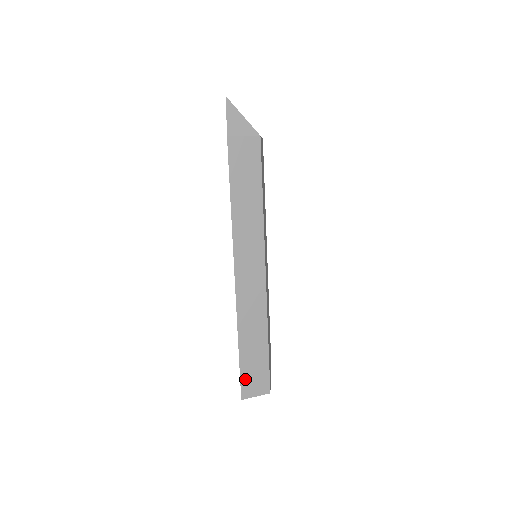
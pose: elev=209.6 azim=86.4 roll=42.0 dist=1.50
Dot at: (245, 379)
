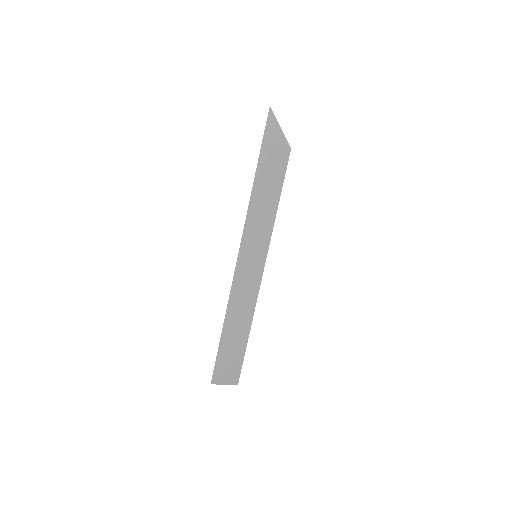
Dot at: (219, 366)
